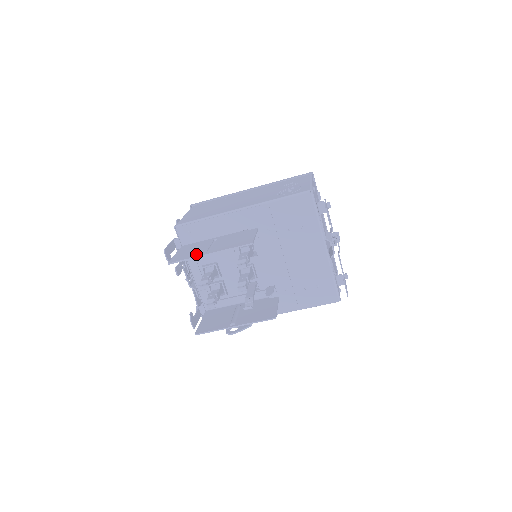
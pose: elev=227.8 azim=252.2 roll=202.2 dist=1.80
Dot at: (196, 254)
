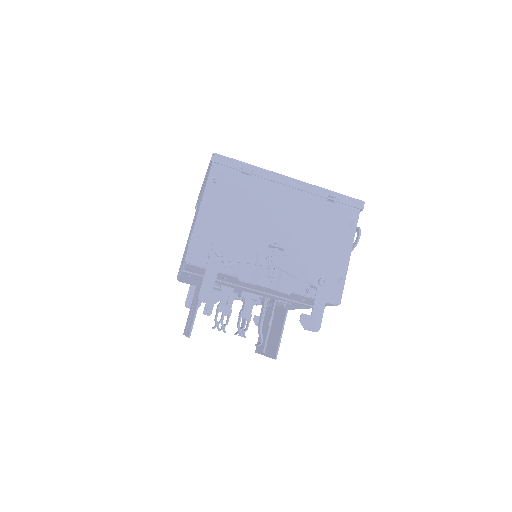
Dot at: (186, 329)
